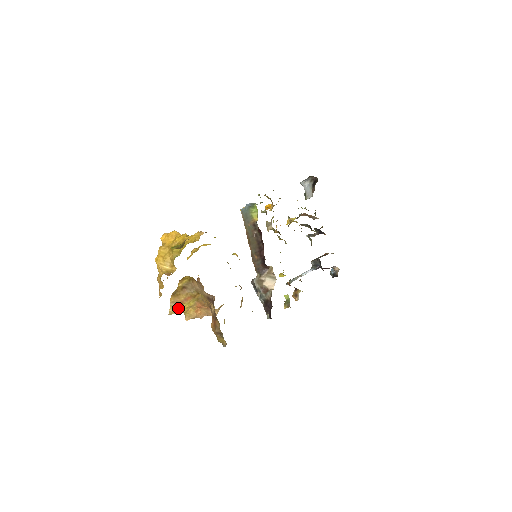
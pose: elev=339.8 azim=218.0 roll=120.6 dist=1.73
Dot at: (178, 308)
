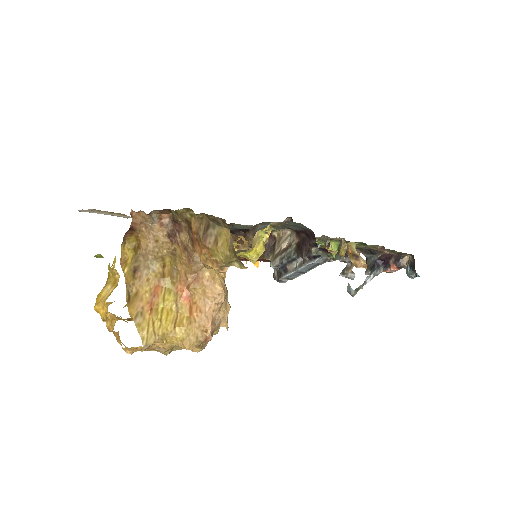
Dot at: (152, 322)
